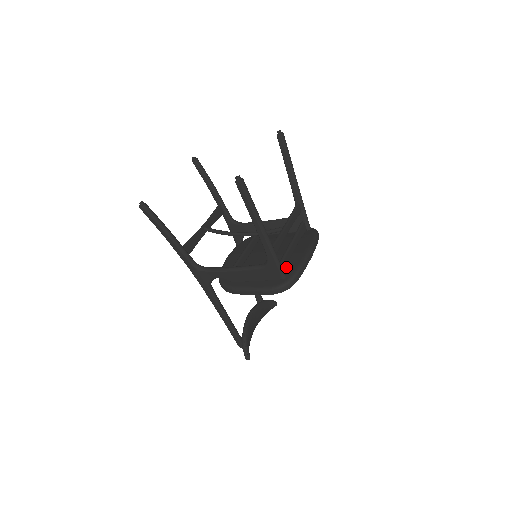
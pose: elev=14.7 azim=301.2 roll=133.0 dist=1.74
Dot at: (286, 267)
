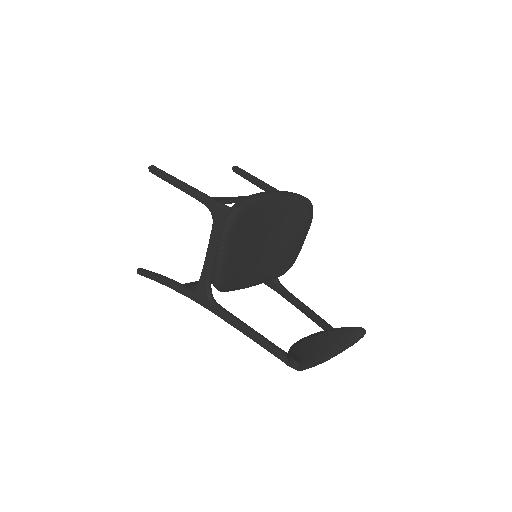
Dot at: occluded
